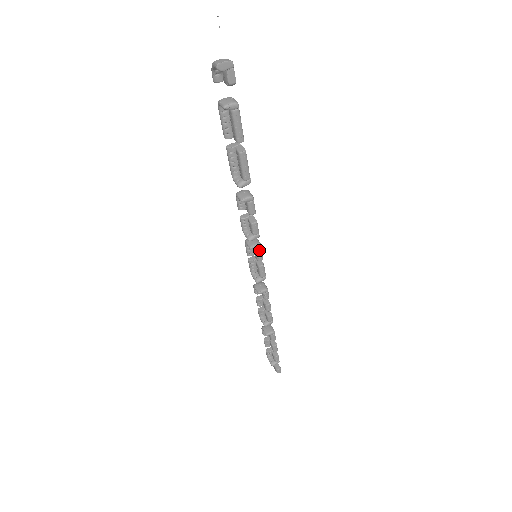
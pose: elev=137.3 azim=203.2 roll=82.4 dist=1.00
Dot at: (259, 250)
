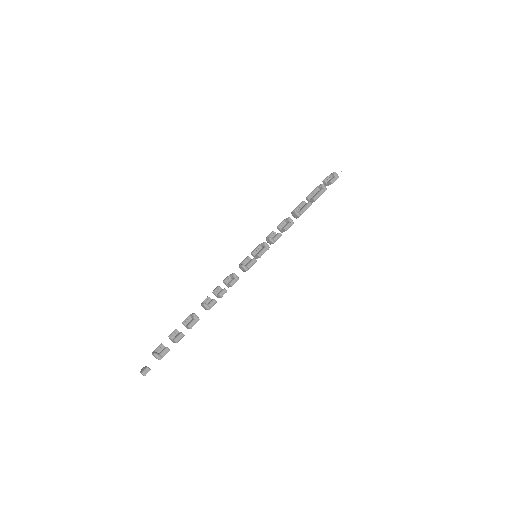
Dot at: (266, 249)
